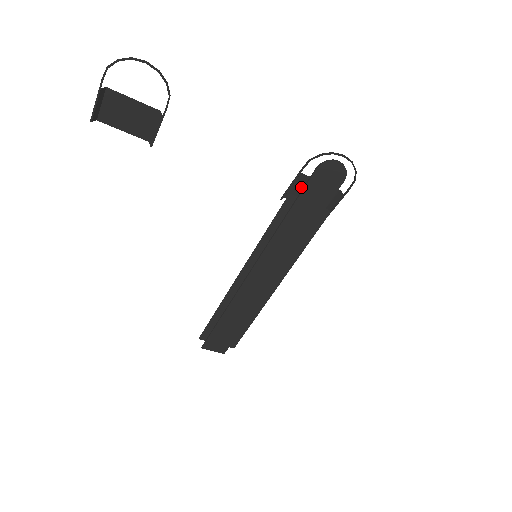
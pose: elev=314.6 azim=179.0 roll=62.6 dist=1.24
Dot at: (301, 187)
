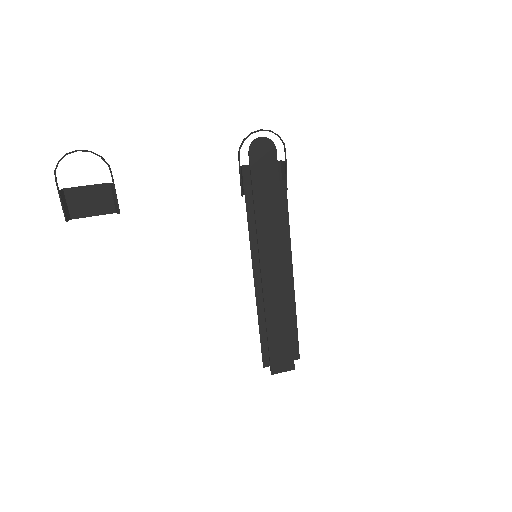
Dot at: (250, 177)
